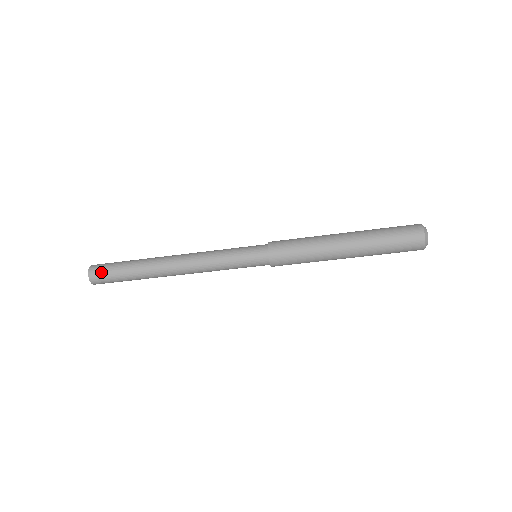
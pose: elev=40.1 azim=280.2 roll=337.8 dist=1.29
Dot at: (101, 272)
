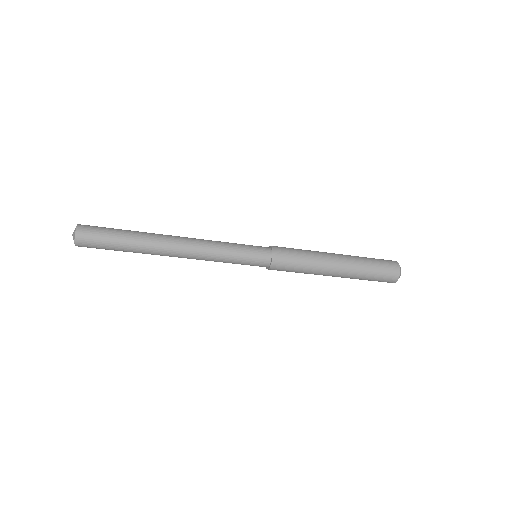
Dot at: (91, 245)
